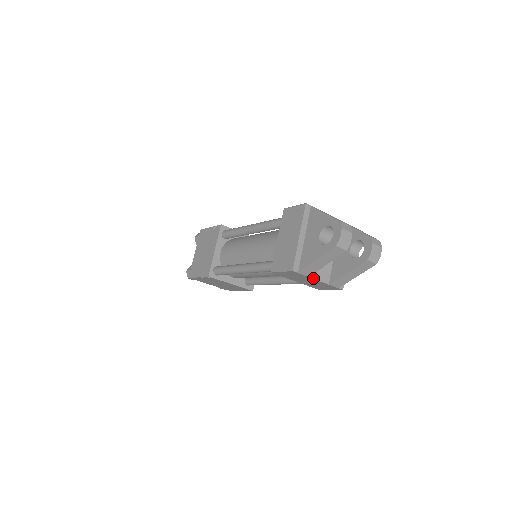
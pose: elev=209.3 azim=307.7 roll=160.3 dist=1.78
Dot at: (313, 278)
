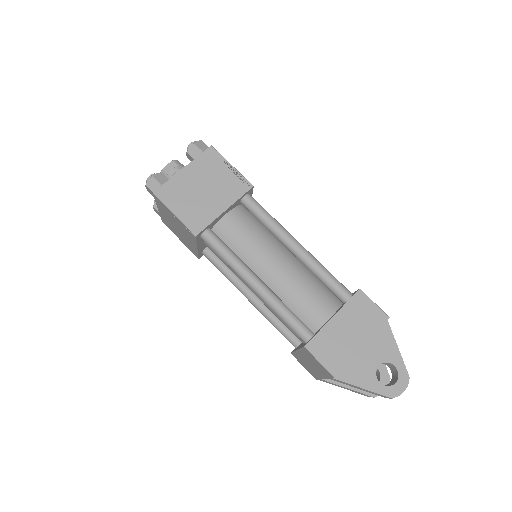
Dot at: (327, 378)
